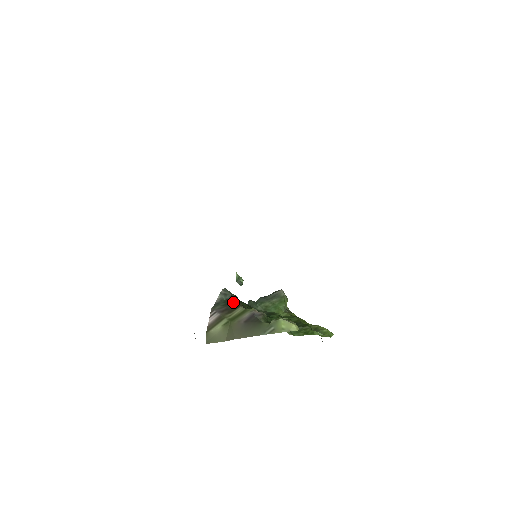
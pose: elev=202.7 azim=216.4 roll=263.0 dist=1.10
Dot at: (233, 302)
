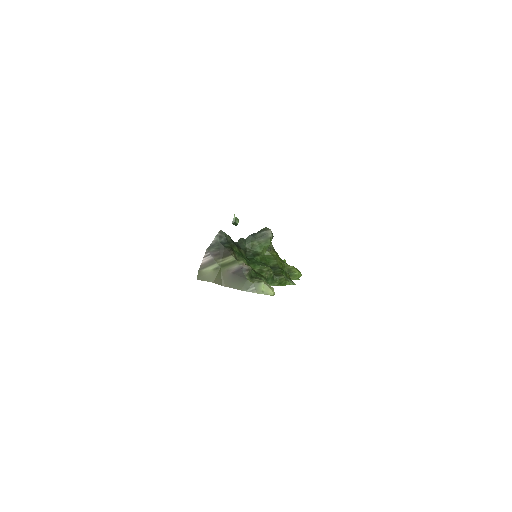
Dot at: (226, 247)
